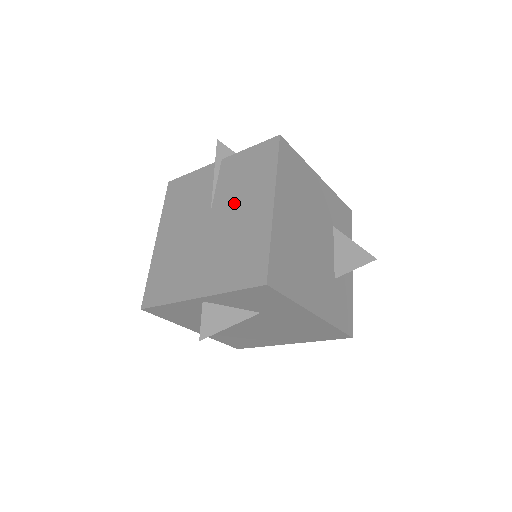
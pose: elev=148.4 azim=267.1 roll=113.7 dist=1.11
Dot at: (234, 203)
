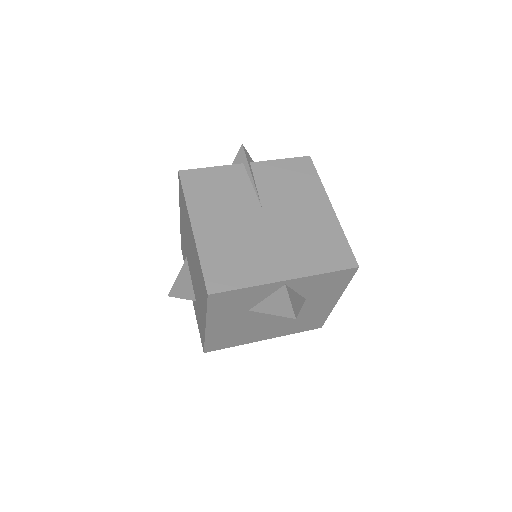
Dot at: (288, 202)
